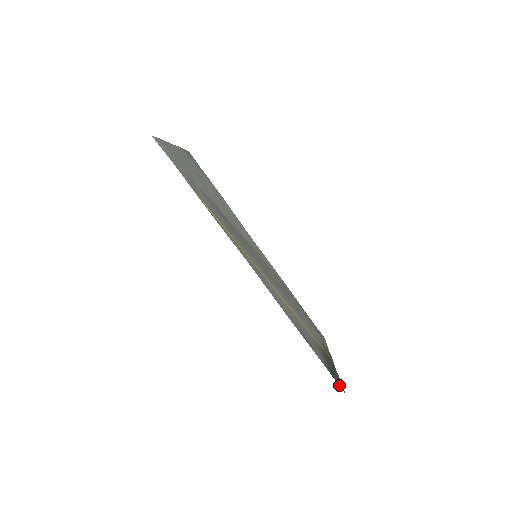
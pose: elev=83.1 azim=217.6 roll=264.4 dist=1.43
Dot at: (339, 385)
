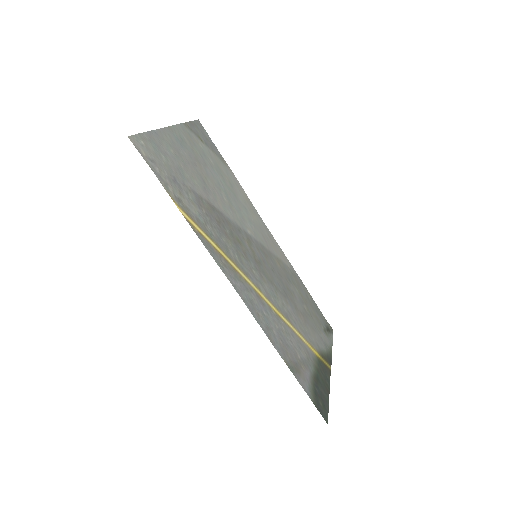
Dot at: (322, 414)
